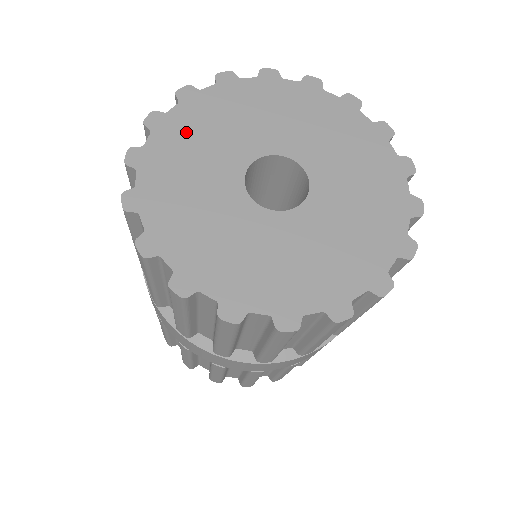
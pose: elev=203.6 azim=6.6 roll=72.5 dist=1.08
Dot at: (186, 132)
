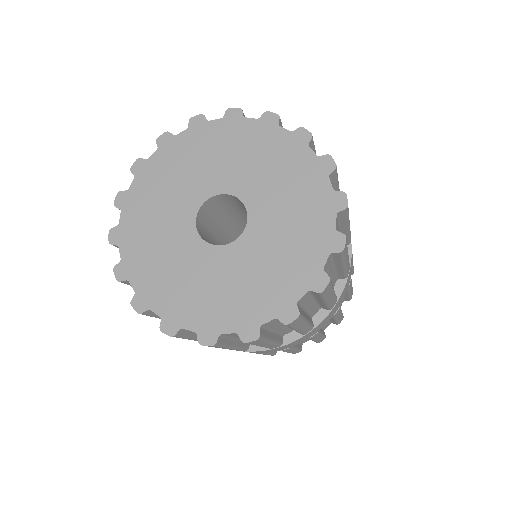
Dot at: (159, 176)
